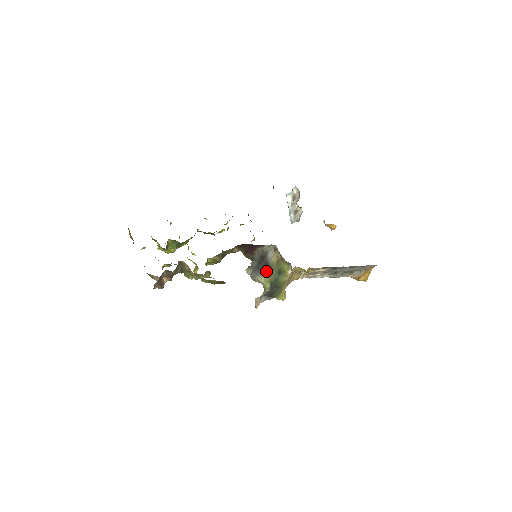
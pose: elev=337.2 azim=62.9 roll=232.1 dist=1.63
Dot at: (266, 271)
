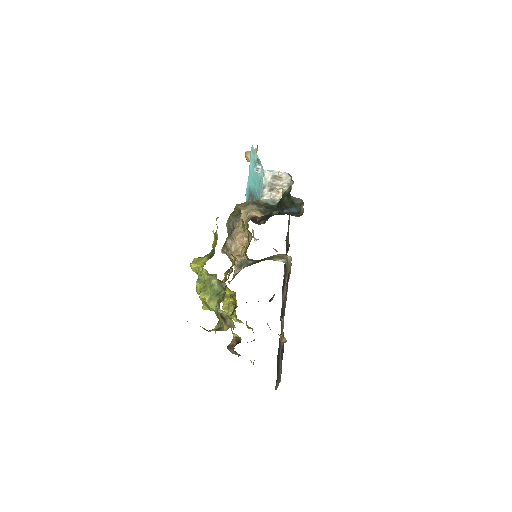
Dot at: occluded
